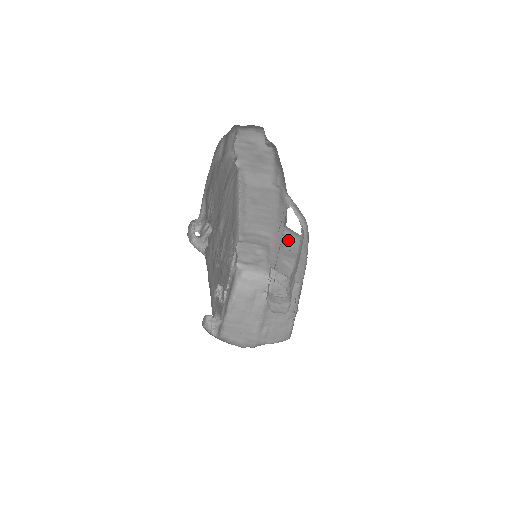
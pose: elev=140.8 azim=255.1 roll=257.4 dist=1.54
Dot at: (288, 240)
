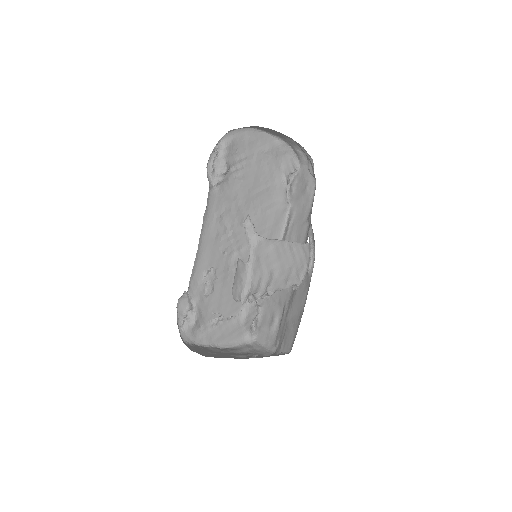
Dot at: (299, 287)
